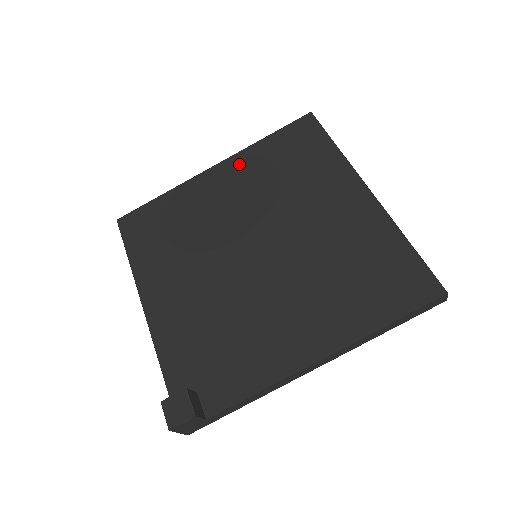
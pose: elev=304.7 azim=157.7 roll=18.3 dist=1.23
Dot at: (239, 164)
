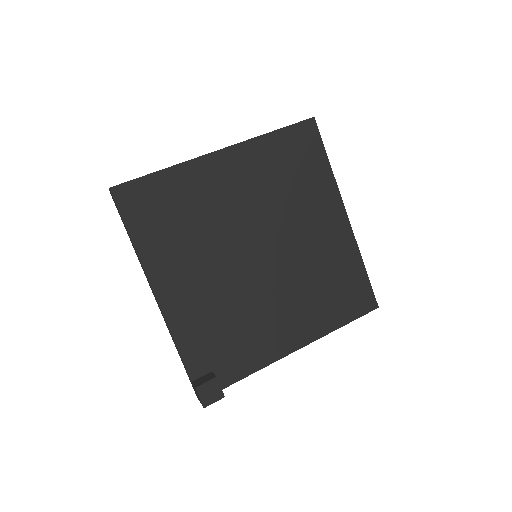
Dot at: (247, 156)
